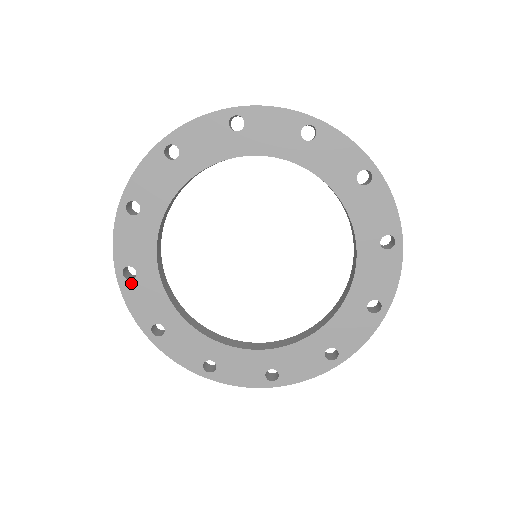
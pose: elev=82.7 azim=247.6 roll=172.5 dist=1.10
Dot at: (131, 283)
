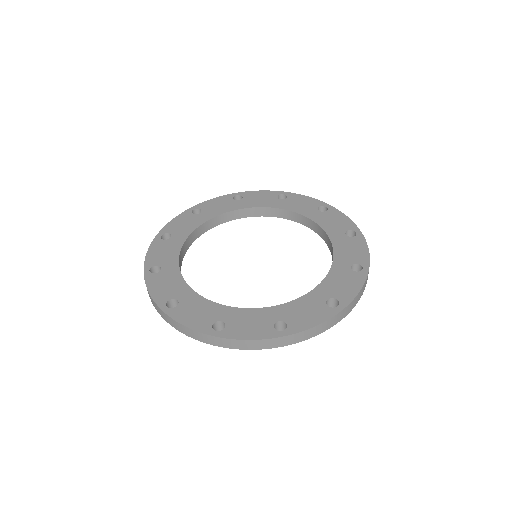
Dot at: (177, 309)
